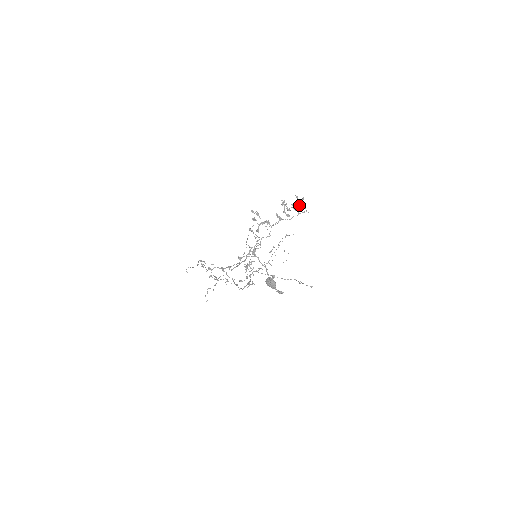
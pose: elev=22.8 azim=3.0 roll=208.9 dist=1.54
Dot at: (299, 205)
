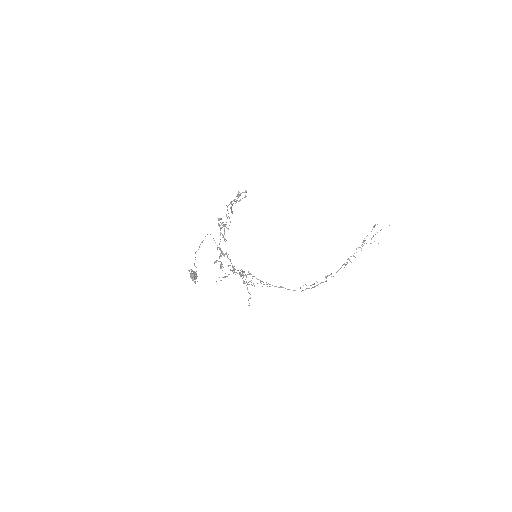
Dot at: occluded
